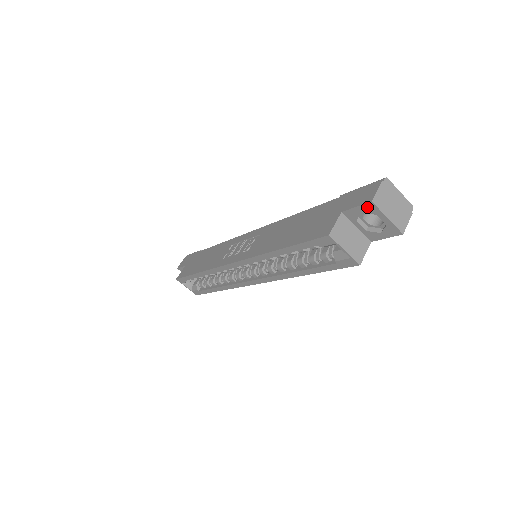
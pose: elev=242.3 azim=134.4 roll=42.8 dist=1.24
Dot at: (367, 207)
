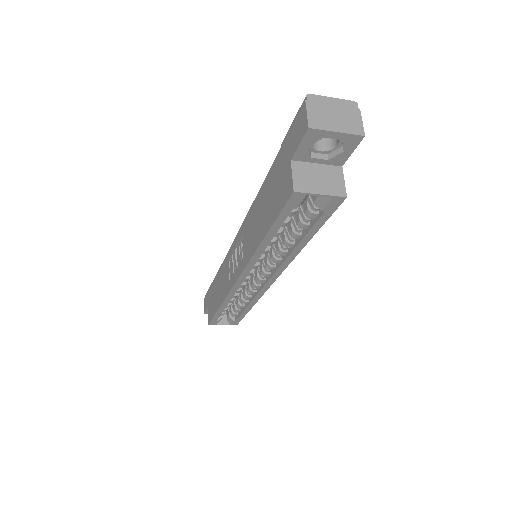
Dot at: (309, 137)
